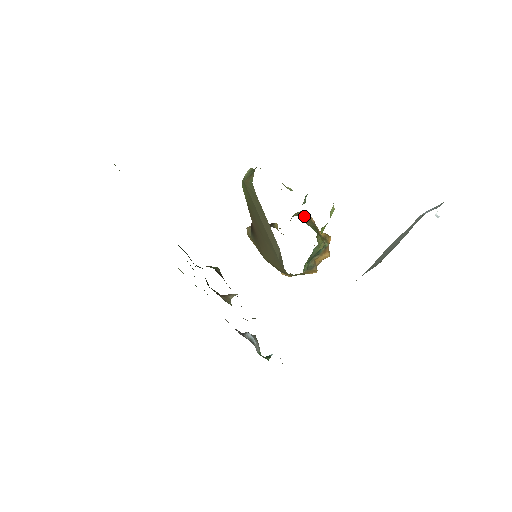
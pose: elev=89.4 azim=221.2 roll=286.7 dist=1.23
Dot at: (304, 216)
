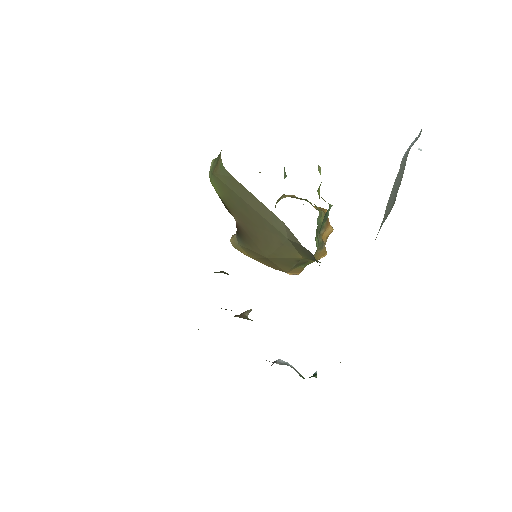
Dot at: occluded
